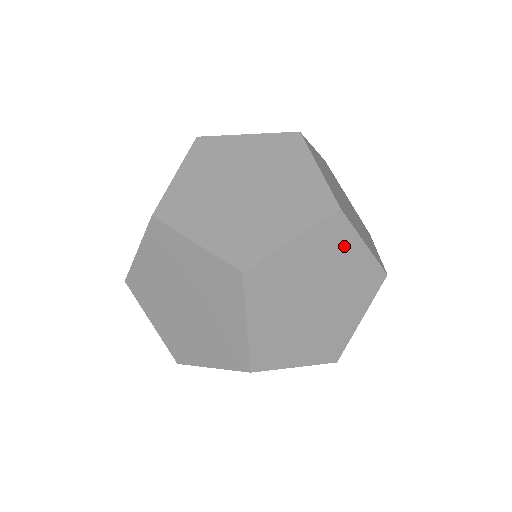
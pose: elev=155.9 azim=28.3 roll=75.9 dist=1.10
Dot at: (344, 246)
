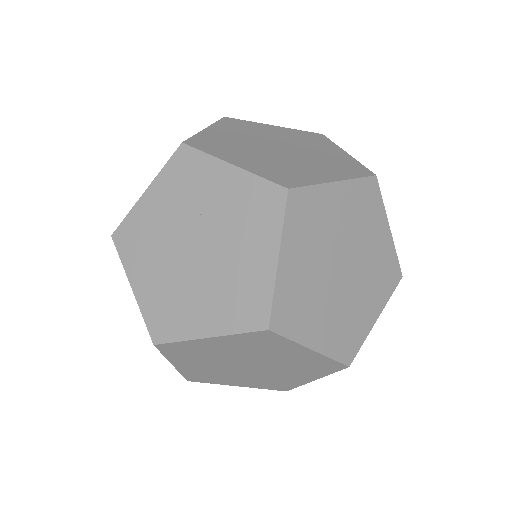
Dot at: (204, 177)
